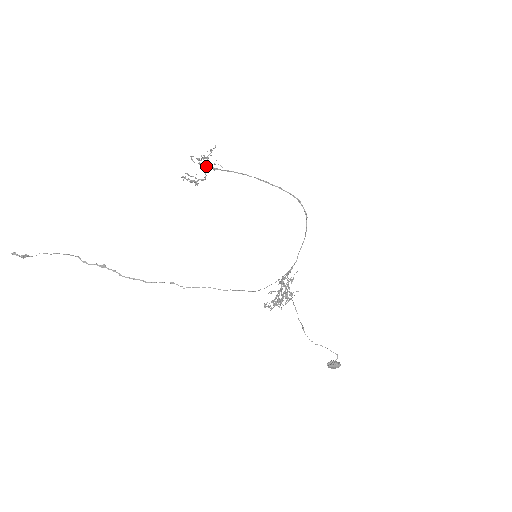
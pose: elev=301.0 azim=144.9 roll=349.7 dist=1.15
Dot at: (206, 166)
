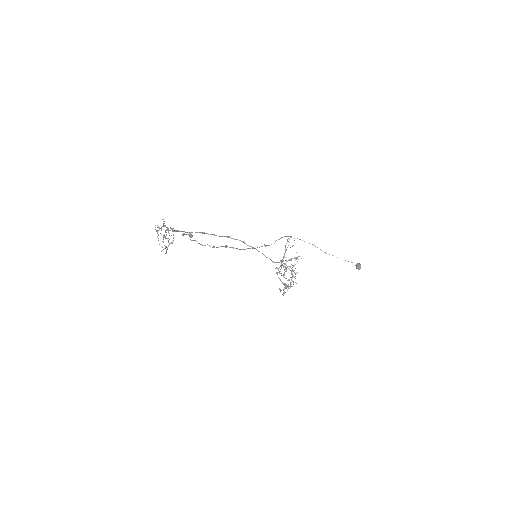
Dot at: occluded
